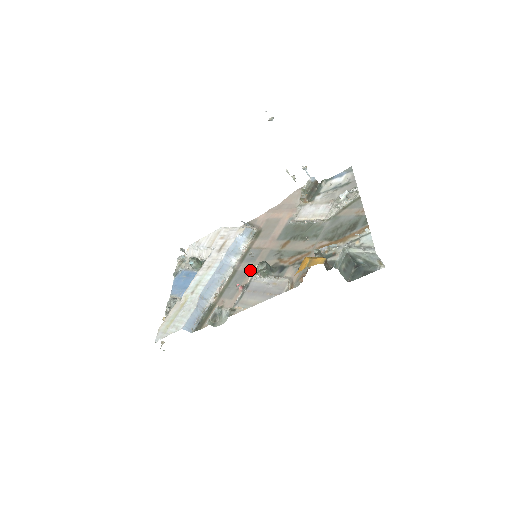
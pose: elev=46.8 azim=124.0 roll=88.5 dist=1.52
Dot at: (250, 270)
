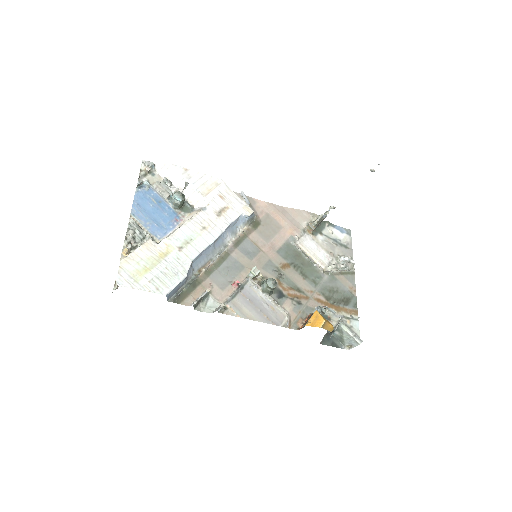
Dot at: (255, 275)
